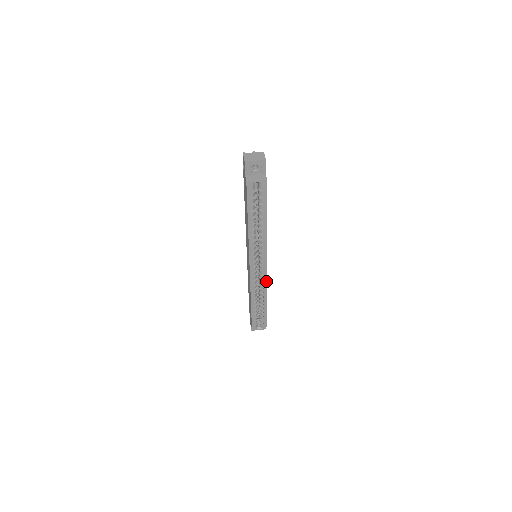
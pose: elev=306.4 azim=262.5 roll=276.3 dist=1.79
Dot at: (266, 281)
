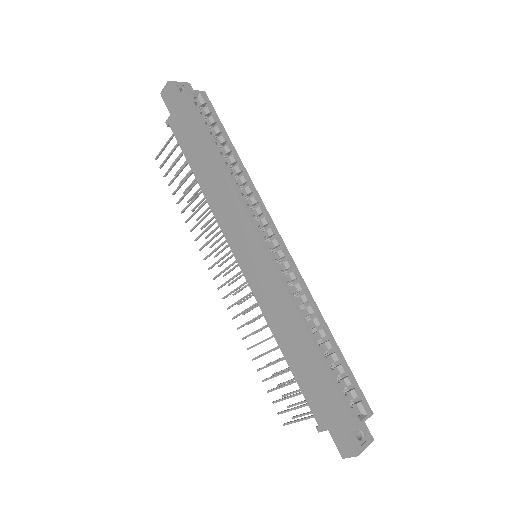
Dot at: (298, 272)
